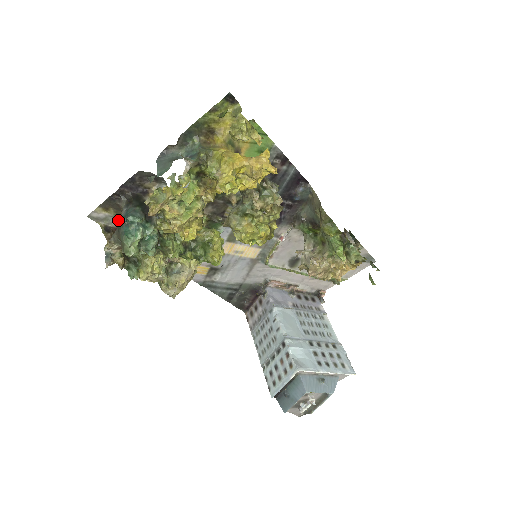
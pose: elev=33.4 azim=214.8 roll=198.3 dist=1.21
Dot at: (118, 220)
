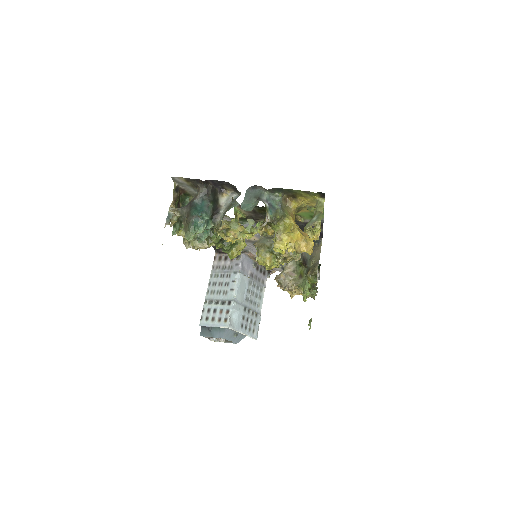
Dot at: (189, 188)
